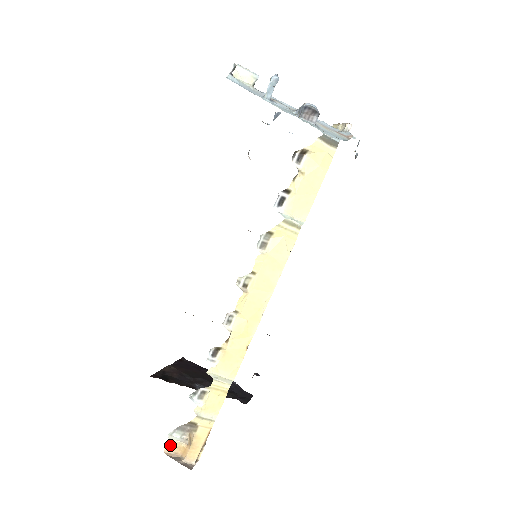
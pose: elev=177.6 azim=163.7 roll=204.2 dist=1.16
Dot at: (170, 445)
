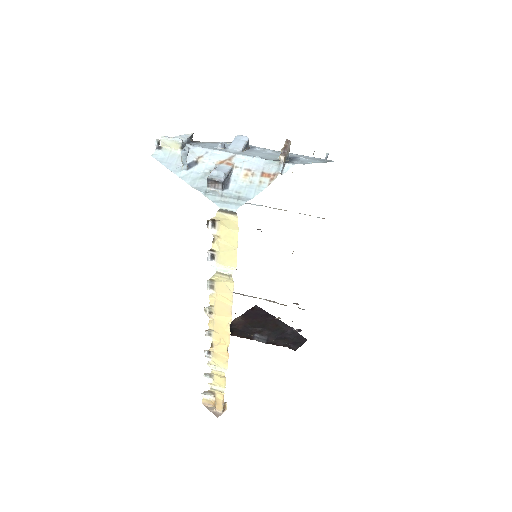
Dot at: (204, 400)
